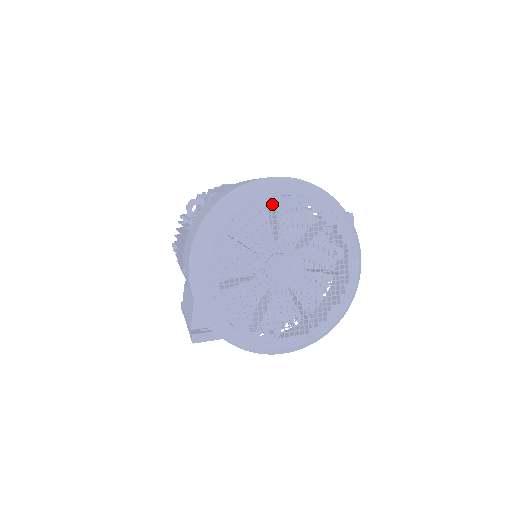
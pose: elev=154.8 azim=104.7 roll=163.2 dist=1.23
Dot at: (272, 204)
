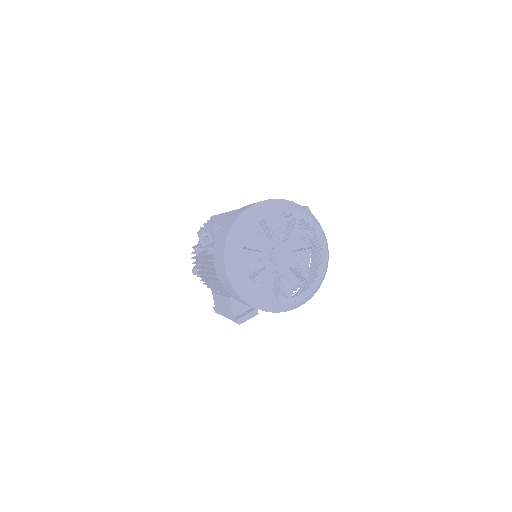
Dot at: occluded
